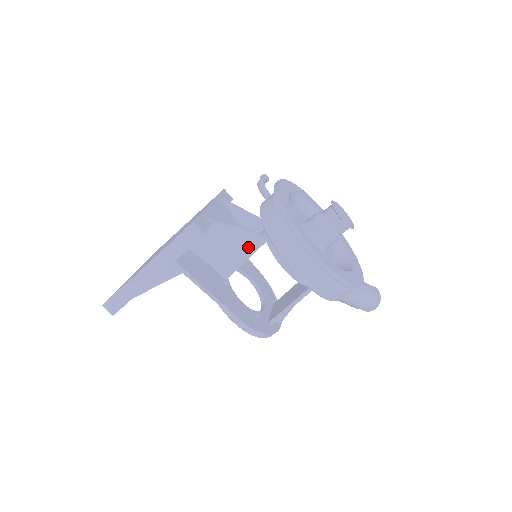
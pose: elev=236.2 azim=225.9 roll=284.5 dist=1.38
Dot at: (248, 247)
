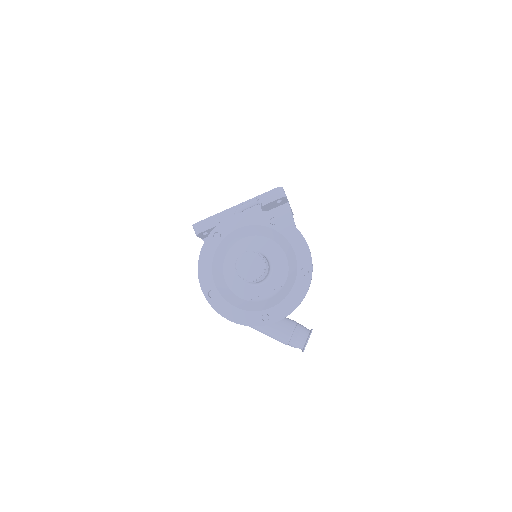
Dot at: occluded
